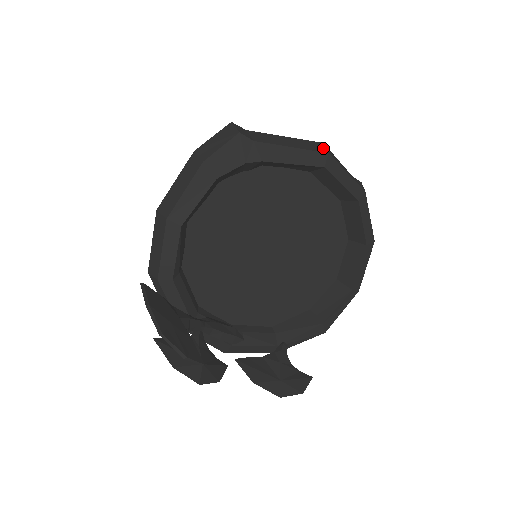
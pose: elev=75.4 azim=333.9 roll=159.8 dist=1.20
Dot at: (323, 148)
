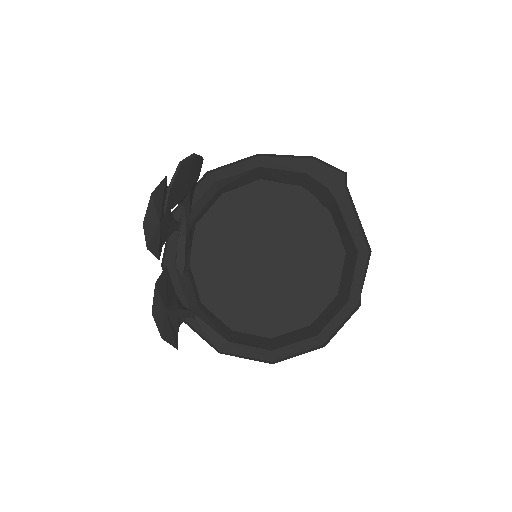
Dot at: (369, 248)
